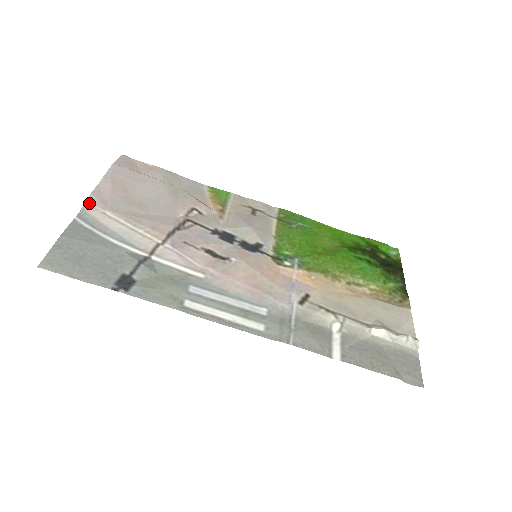
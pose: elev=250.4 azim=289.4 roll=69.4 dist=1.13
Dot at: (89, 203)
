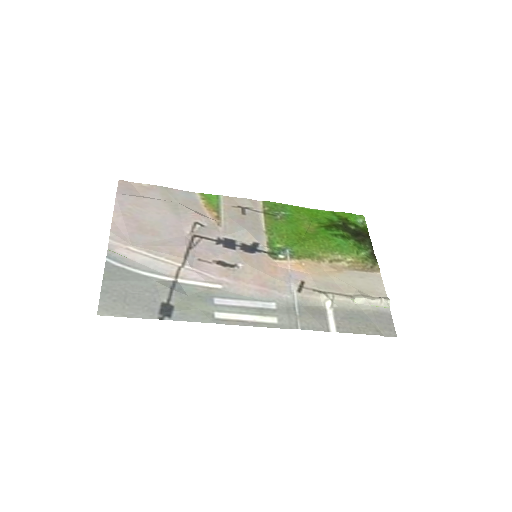
Dot at: (112, 242)
